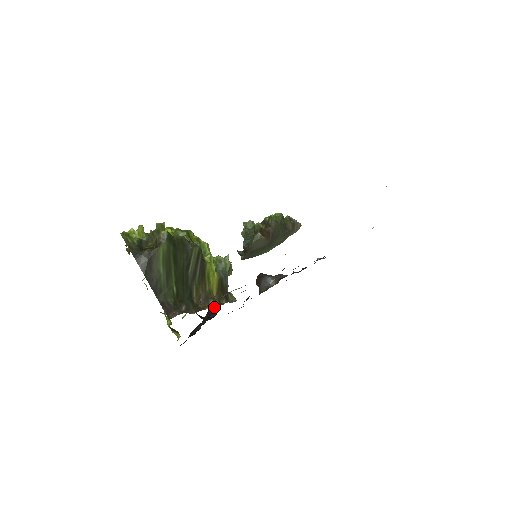
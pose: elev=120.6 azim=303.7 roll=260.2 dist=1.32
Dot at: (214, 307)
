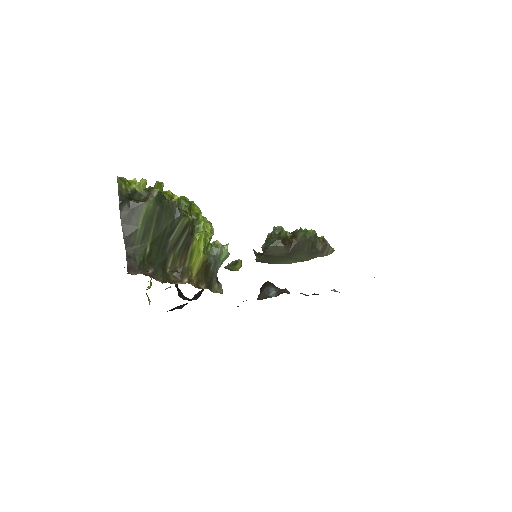
Dot at: (201, 292)
